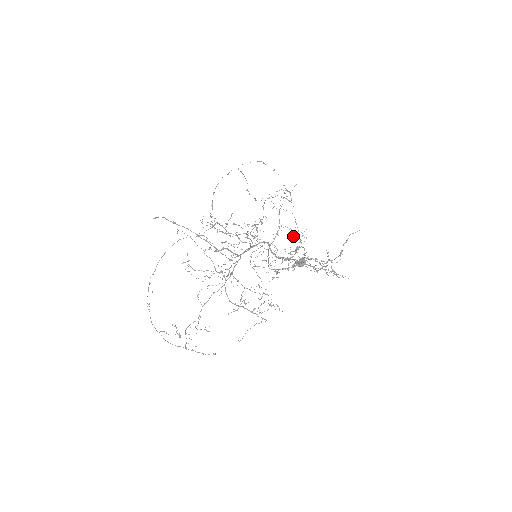
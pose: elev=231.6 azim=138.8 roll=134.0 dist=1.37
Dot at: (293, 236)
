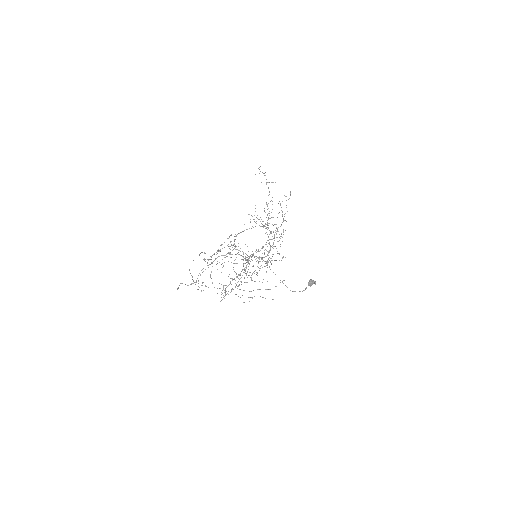
Dot at: occluded
